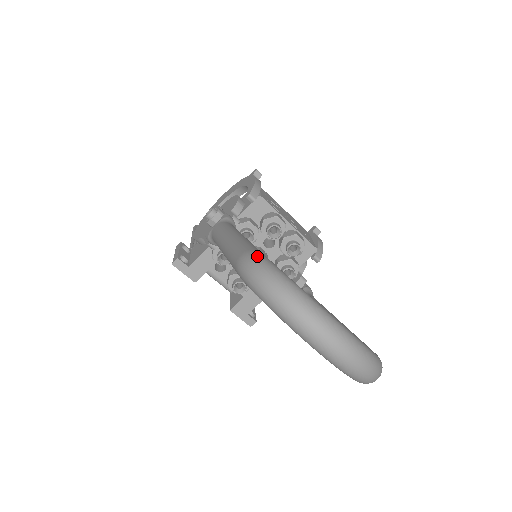
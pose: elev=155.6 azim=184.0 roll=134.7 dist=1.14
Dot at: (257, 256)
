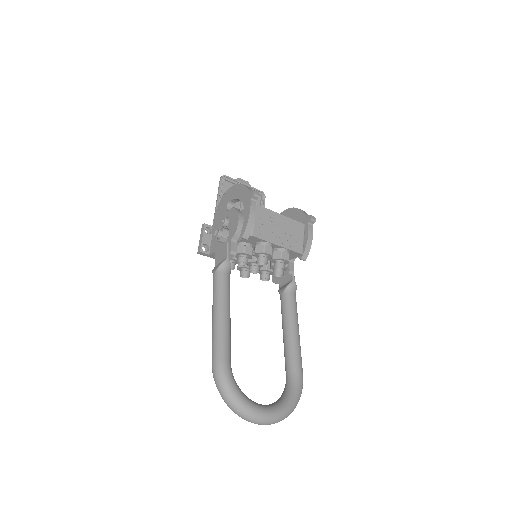
Dot at: (219, 370)
